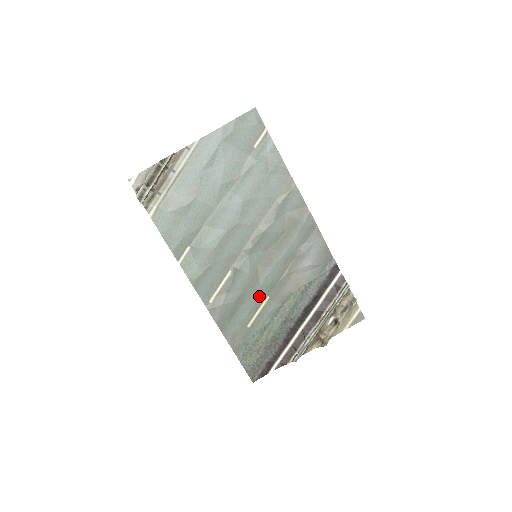
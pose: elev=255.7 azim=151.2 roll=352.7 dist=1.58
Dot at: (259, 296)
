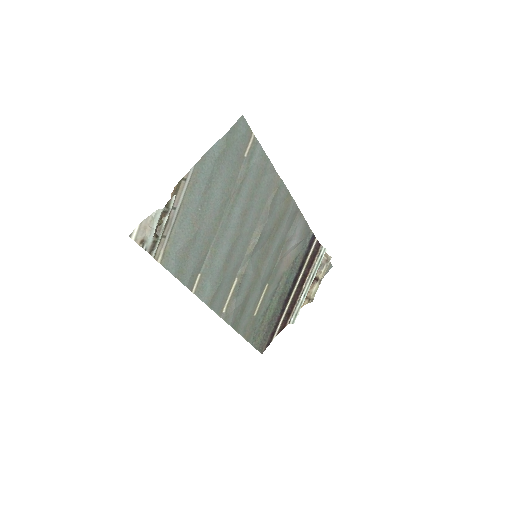
Dot at: (261, 287)
